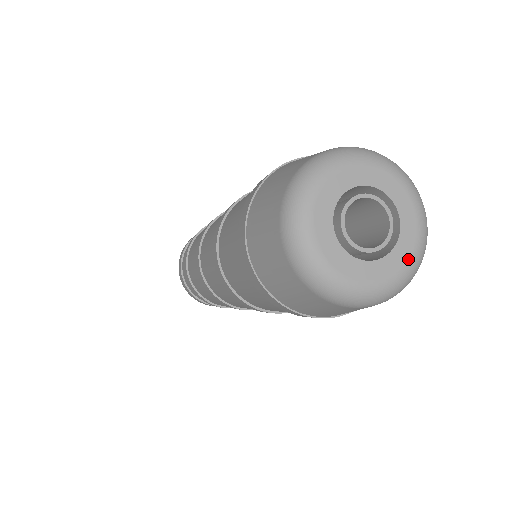
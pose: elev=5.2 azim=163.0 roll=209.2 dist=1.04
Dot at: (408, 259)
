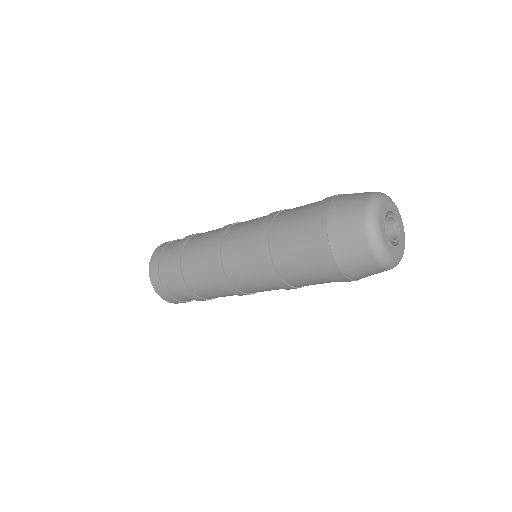
Dot at: (404, 236)
